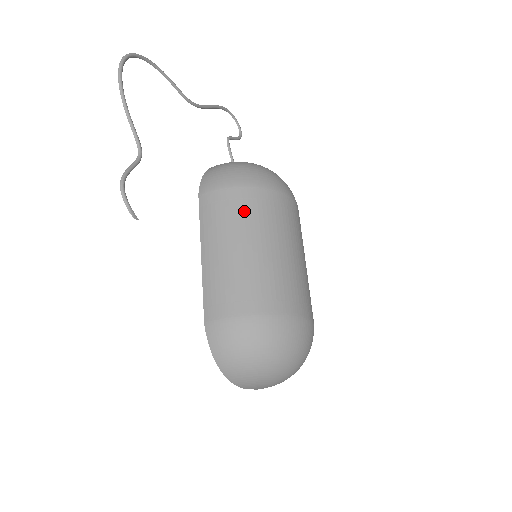
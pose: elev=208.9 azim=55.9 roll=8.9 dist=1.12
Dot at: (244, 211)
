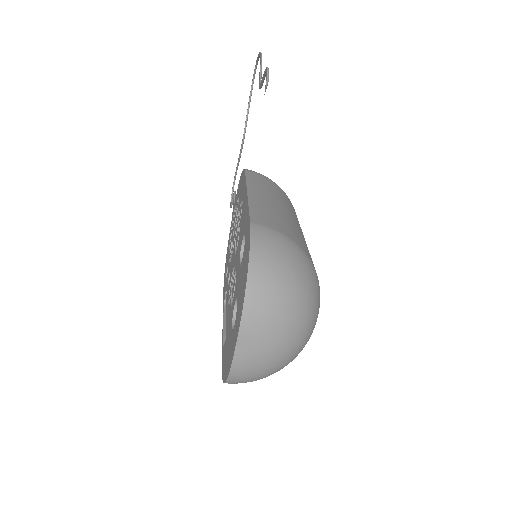
Dot at: (287, 201)
